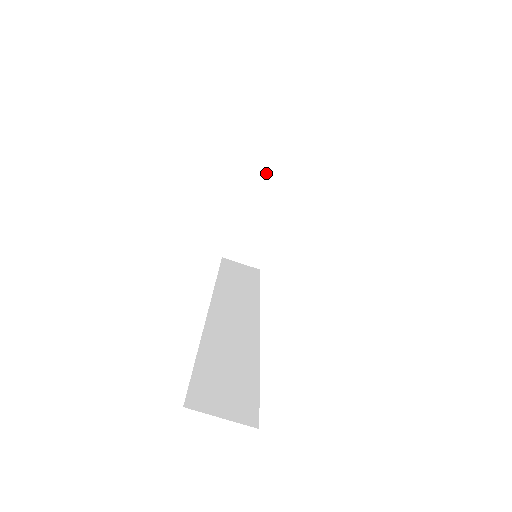
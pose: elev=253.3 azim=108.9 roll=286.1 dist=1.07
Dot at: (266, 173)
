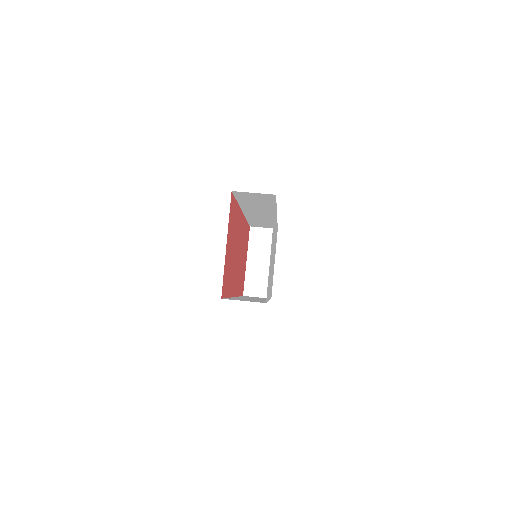
Dot at: (259, 232)
